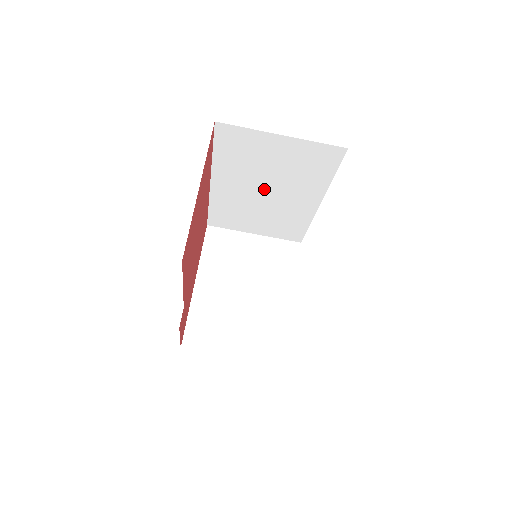
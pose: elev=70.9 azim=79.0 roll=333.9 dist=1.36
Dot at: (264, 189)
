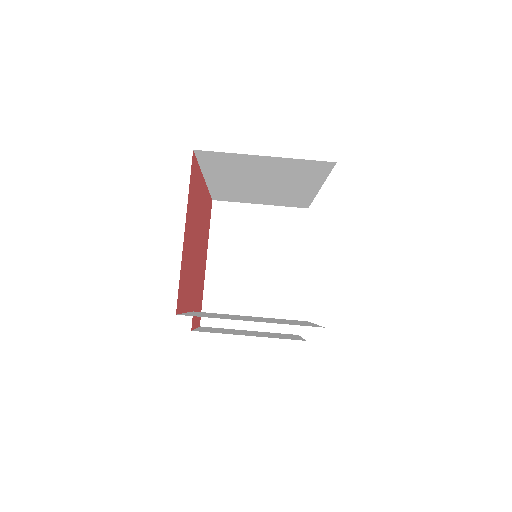
Dot at: (260, 183)
